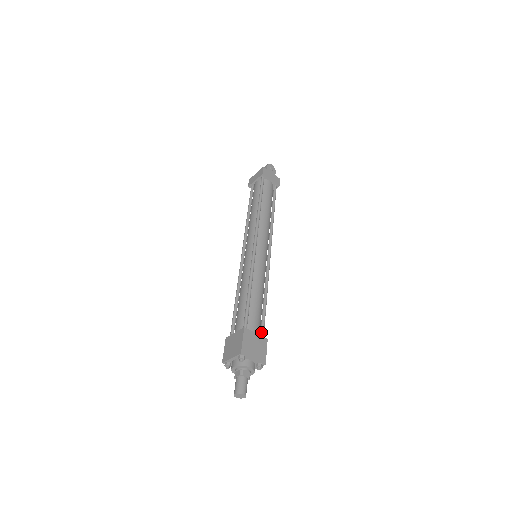
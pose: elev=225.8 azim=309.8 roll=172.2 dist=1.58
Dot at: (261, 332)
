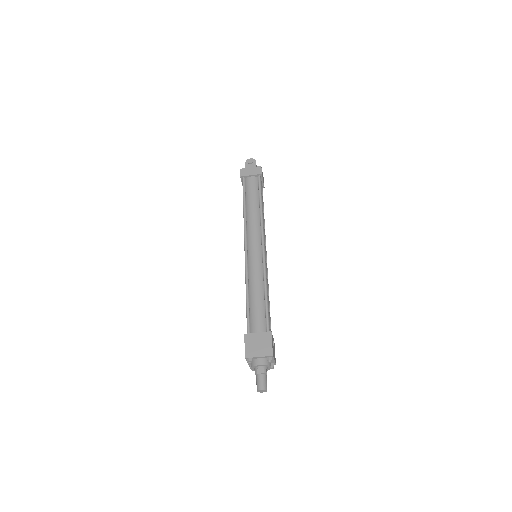
Dot at: (266, 327)
